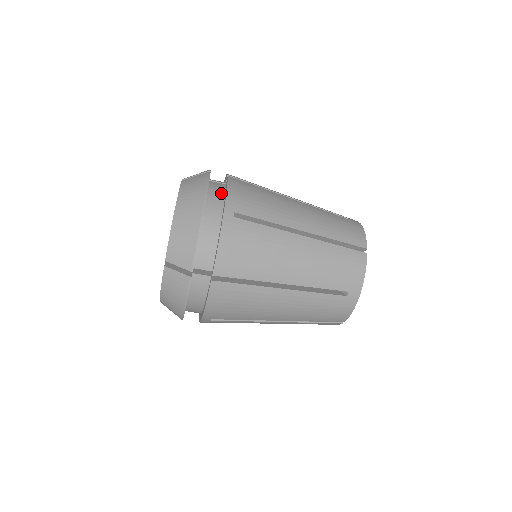
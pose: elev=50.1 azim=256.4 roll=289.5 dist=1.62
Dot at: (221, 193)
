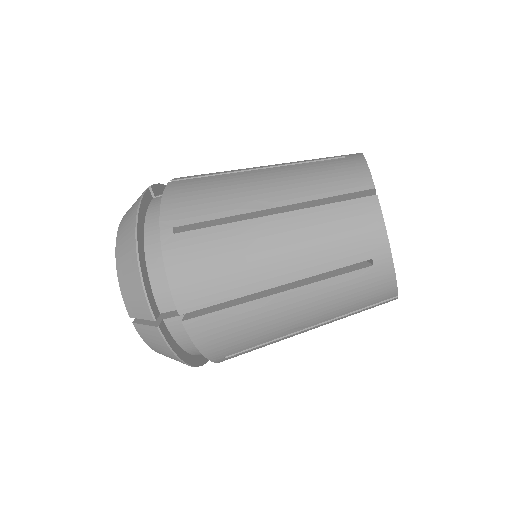
Dot at: occluded
